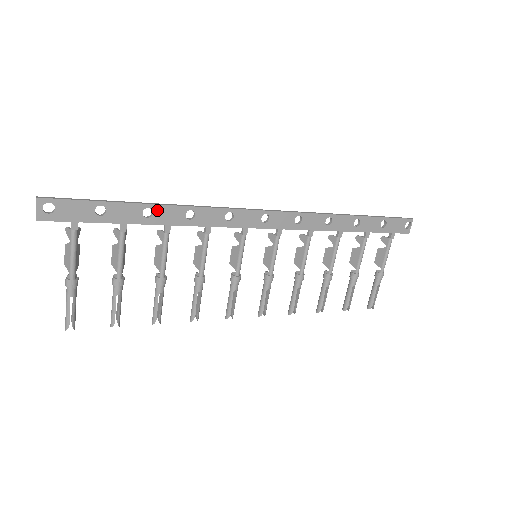
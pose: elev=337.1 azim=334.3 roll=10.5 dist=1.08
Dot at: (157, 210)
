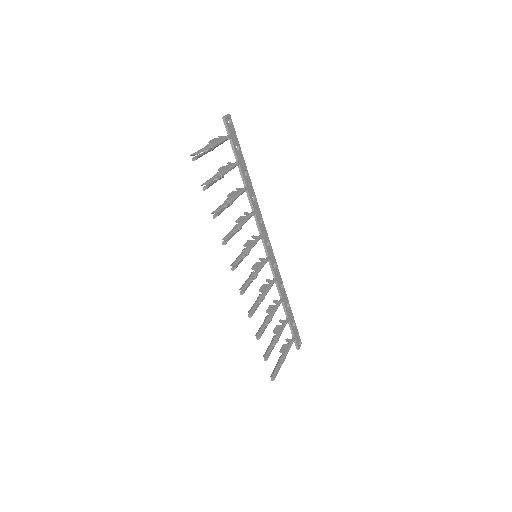
Dot at: (248, 178)
